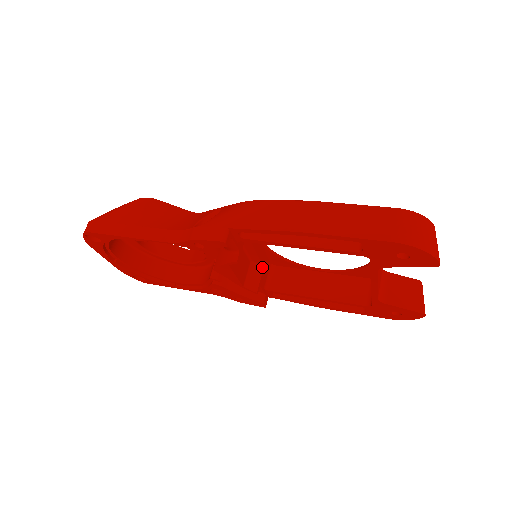
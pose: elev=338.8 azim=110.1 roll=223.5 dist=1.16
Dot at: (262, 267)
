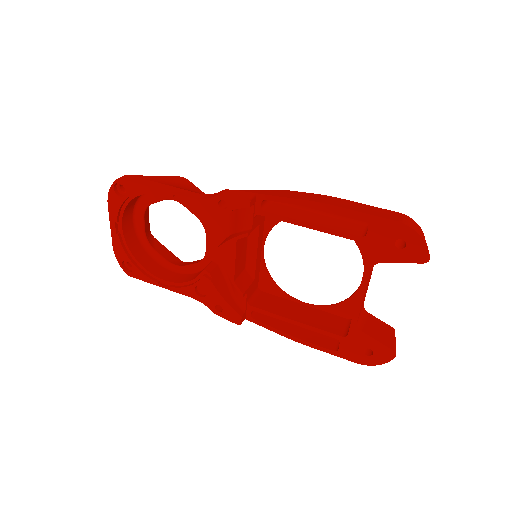
Dot at: (253, 278)
